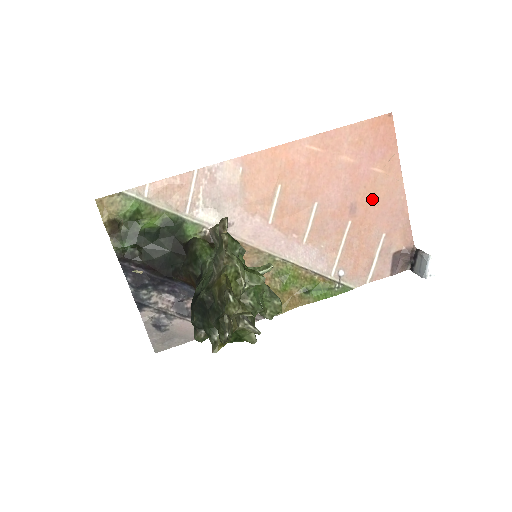
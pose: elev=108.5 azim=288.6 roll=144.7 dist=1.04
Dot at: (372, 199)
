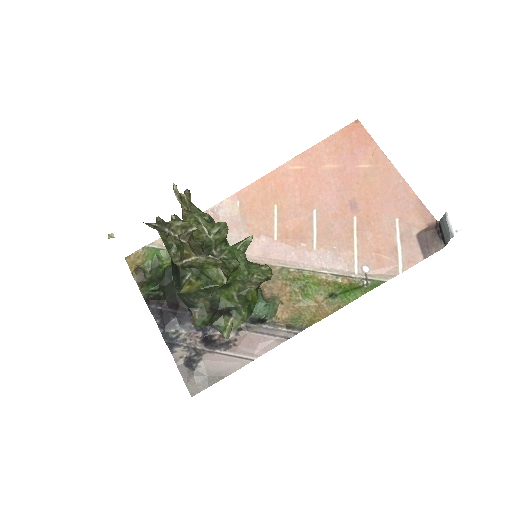
Dot at: (369, 191)
